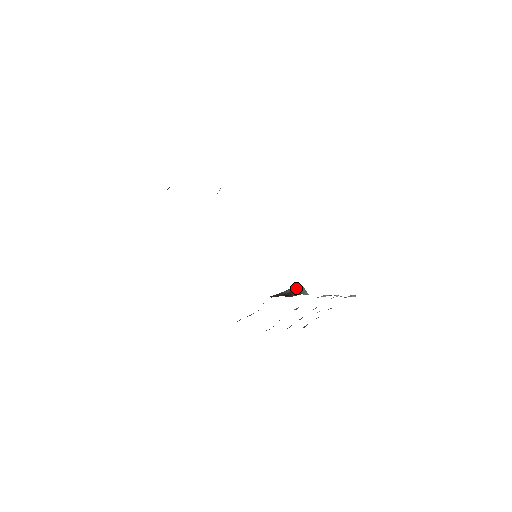
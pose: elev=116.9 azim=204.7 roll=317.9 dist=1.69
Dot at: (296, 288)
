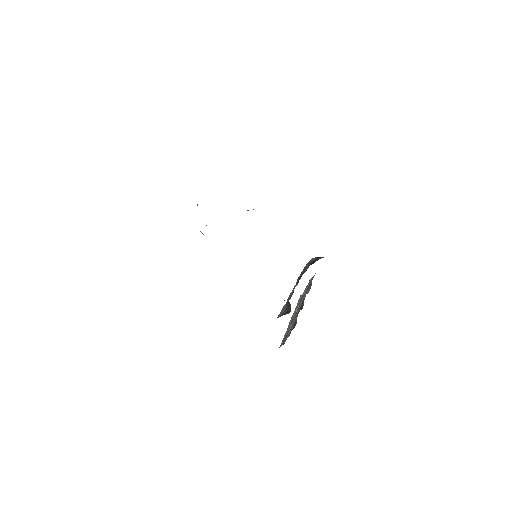
Dot at: (316, 257)
